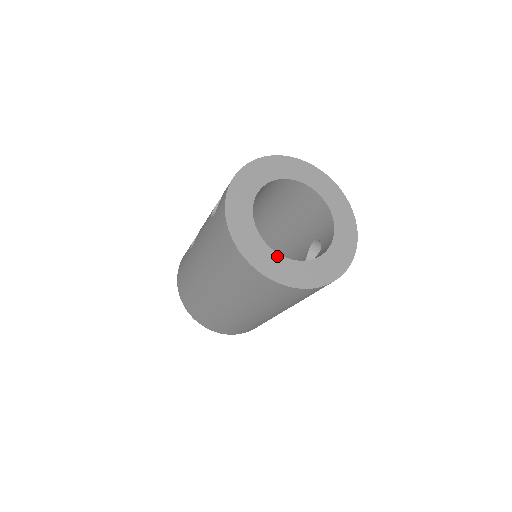
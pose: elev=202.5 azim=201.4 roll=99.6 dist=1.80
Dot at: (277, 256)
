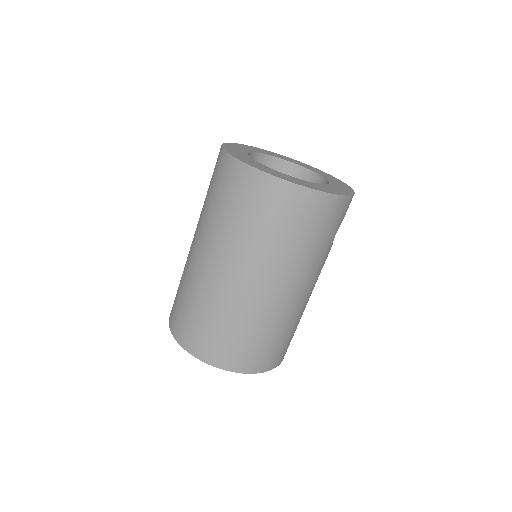
Dot at: (279, 173)
